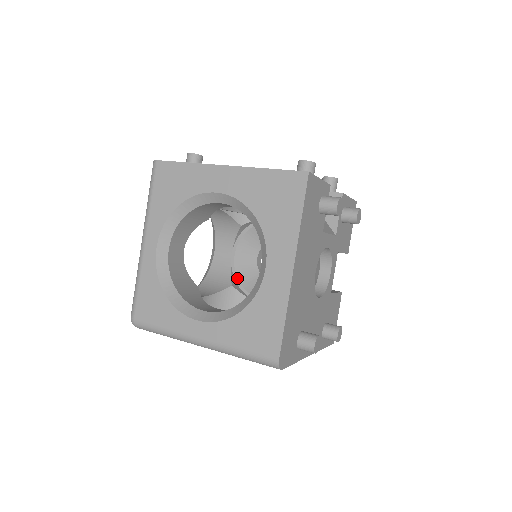
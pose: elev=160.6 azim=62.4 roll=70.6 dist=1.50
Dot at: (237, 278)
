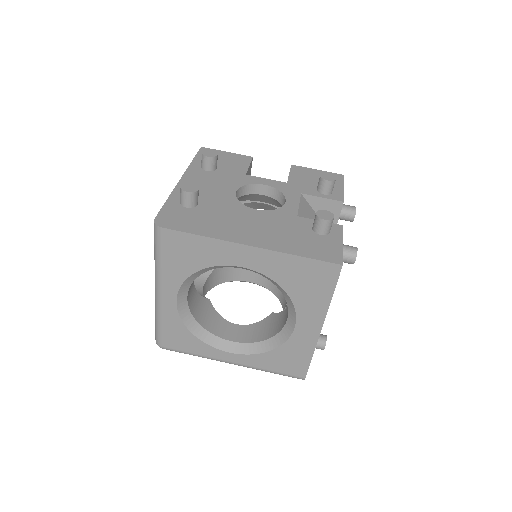
Dot at: occluded
